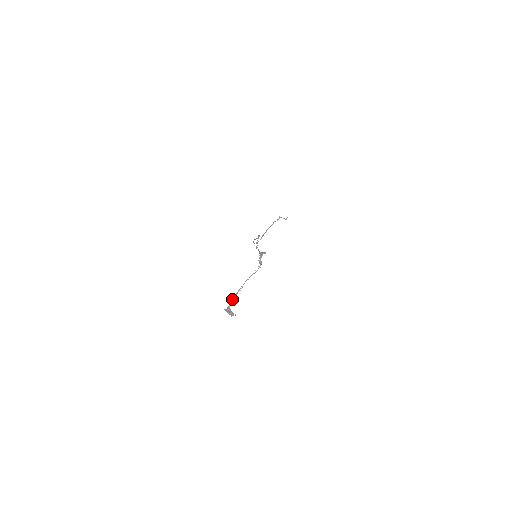
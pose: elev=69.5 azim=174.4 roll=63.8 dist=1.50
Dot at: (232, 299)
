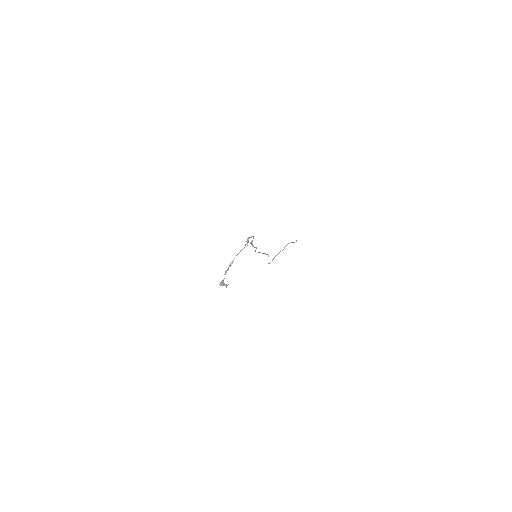
Dot at: (225, 274)
